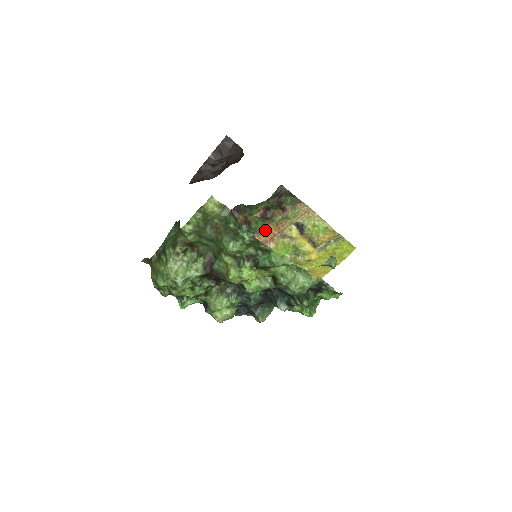
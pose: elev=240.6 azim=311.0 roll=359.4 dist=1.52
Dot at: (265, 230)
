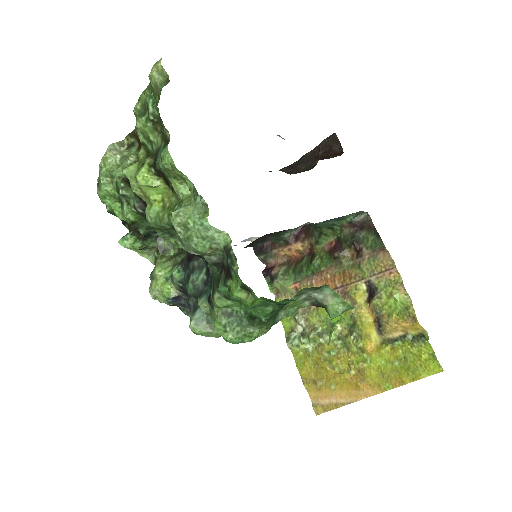
Dot at: (328, 275)
